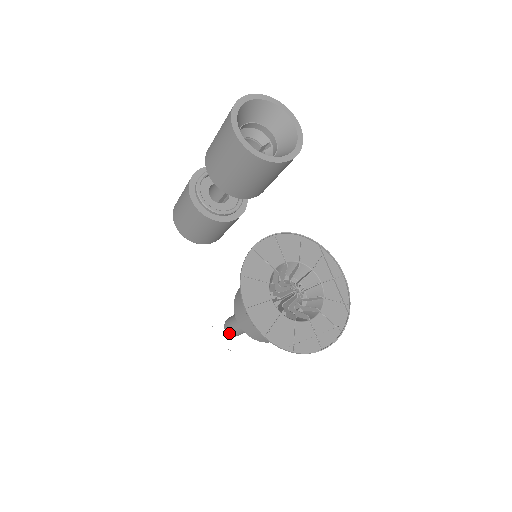
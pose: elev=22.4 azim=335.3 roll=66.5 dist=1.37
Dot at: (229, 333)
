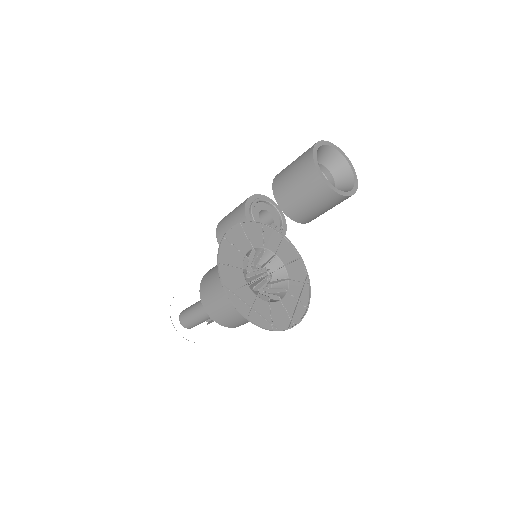
Dot at: (181, 316)
